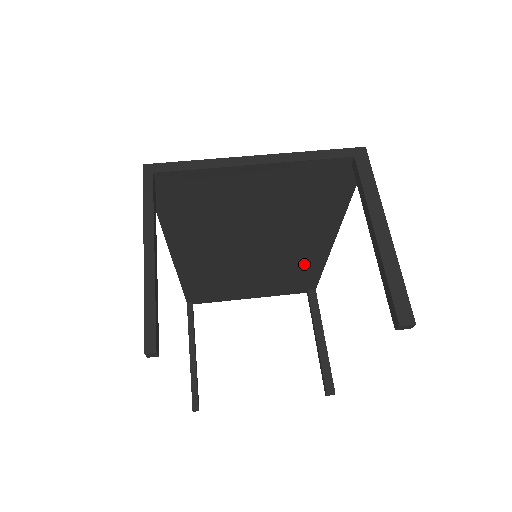
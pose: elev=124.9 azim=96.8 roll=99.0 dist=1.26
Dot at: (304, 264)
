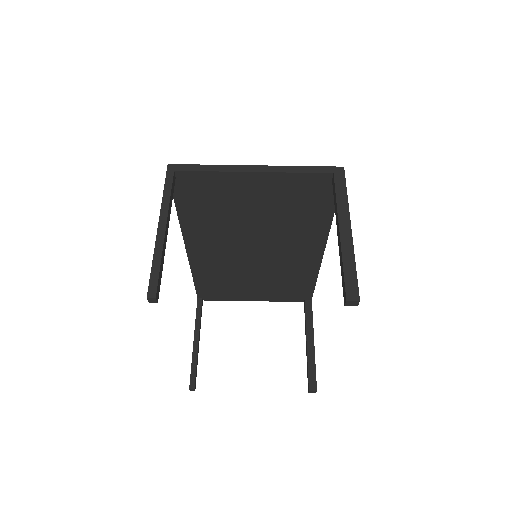
Dot at: (299, 271)
